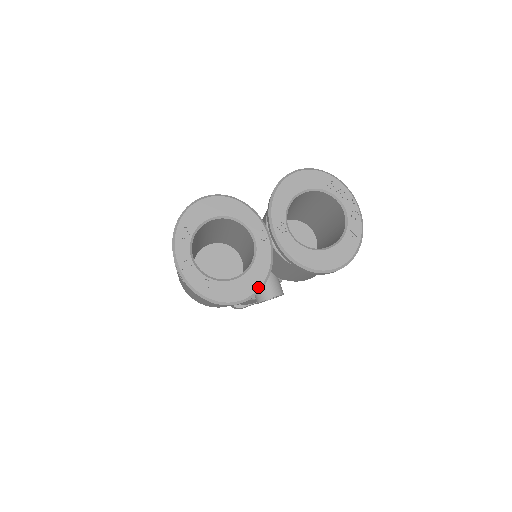
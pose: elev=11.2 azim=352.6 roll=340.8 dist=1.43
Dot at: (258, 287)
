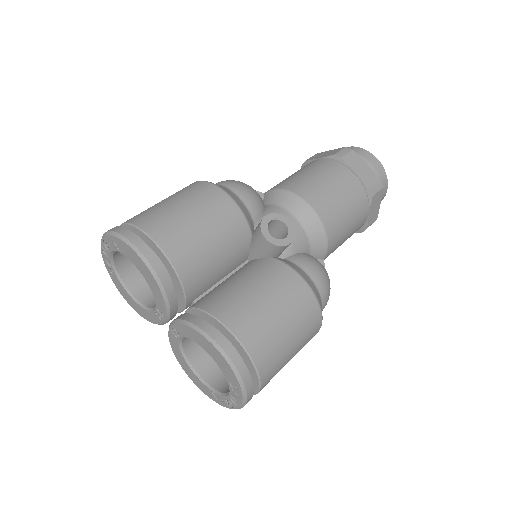
Dot at: (140, 314)
